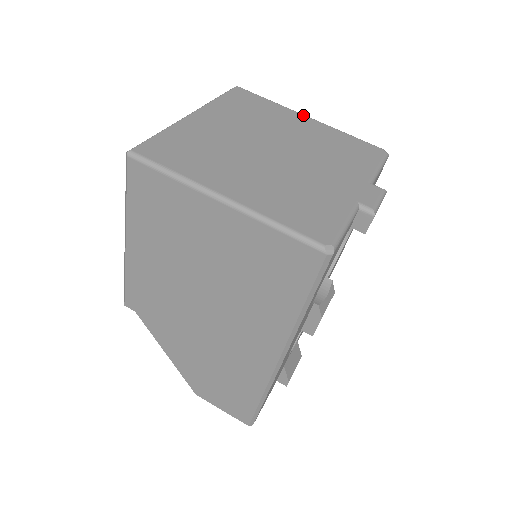
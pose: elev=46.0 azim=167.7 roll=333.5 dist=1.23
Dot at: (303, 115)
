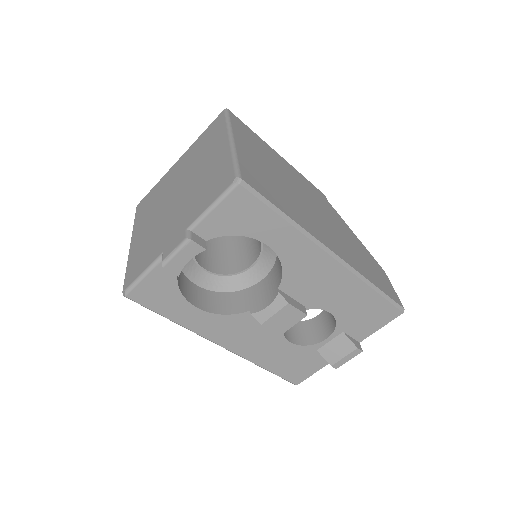
Dot at: (227, 138)
